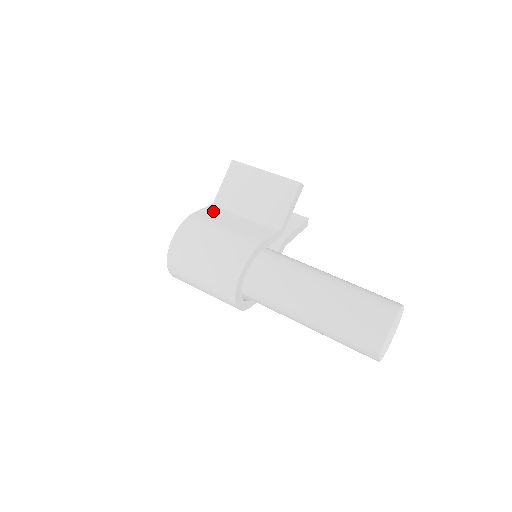
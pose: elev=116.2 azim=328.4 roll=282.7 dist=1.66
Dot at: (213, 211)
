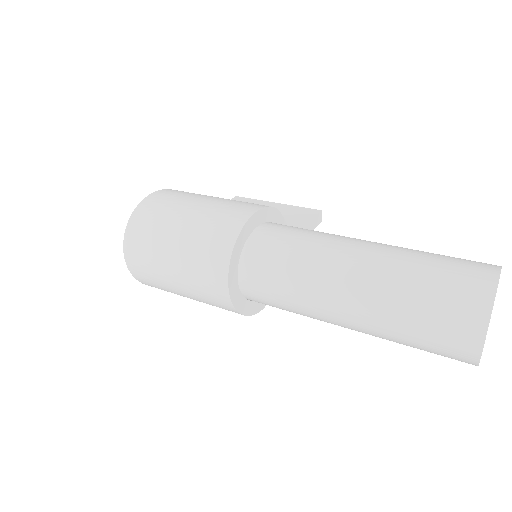
Dot at: occluded
